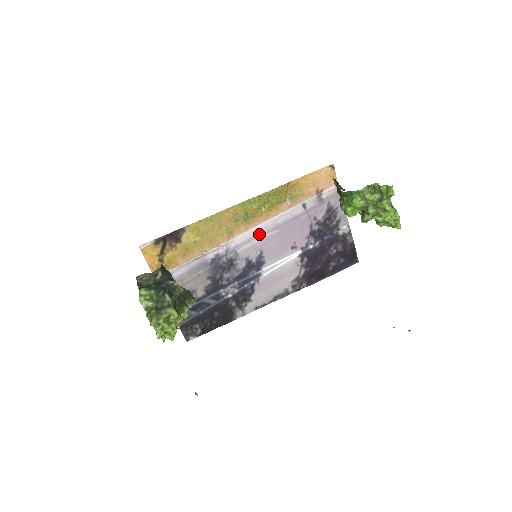
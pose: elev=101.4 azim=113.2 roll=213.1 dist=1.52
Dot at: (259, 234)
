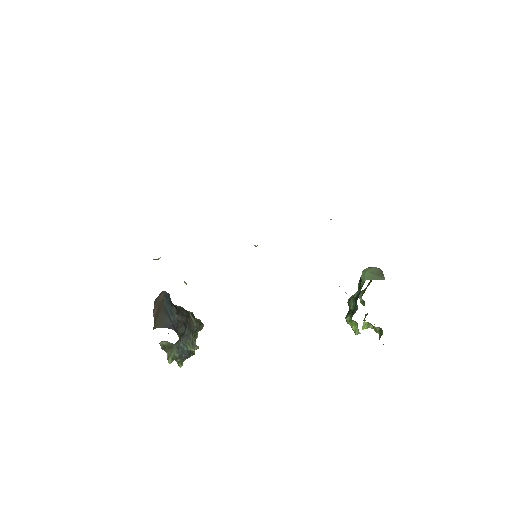
Dot at: occluded
